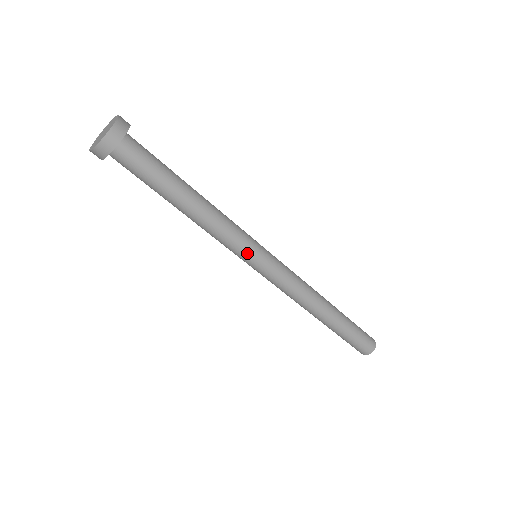
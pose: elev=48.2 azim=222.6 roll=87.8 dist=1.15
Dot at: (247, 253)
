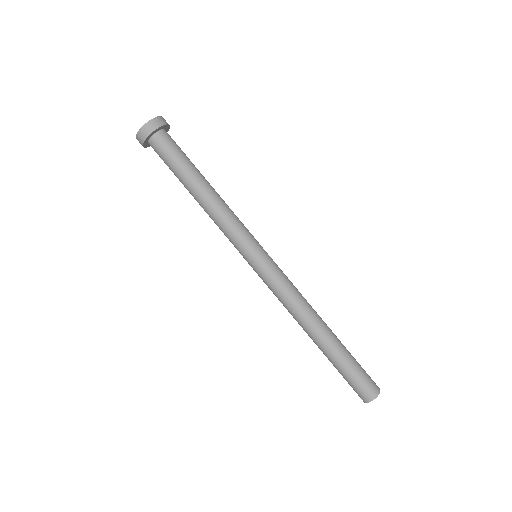
Dot at: (248, 244)
